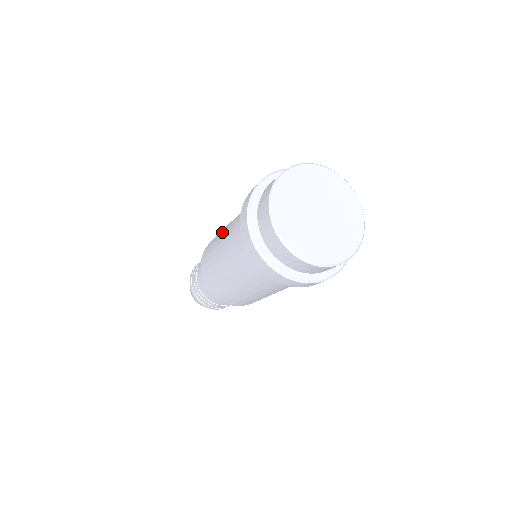
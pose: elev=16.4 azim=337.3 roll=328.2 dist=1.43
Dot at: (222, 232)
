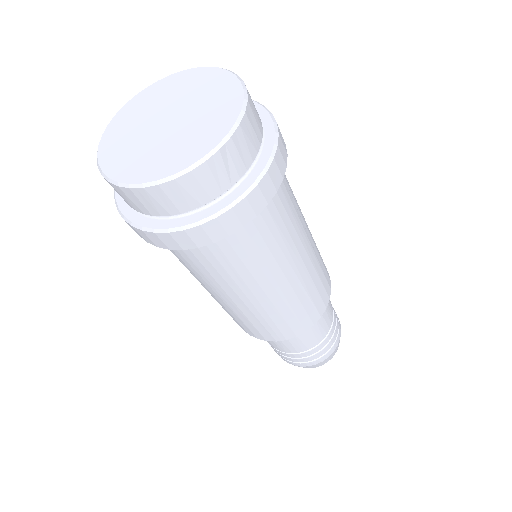
Dot at: occluded
